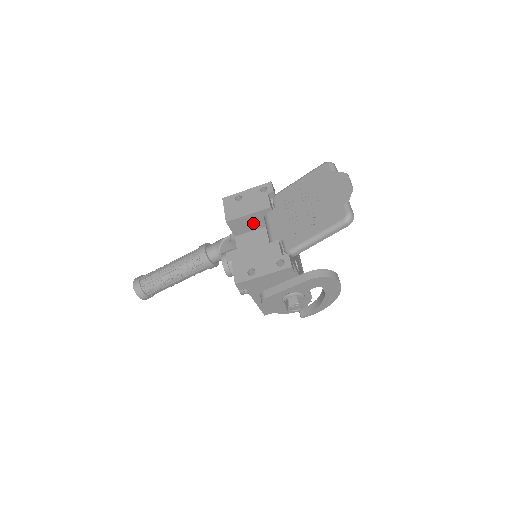
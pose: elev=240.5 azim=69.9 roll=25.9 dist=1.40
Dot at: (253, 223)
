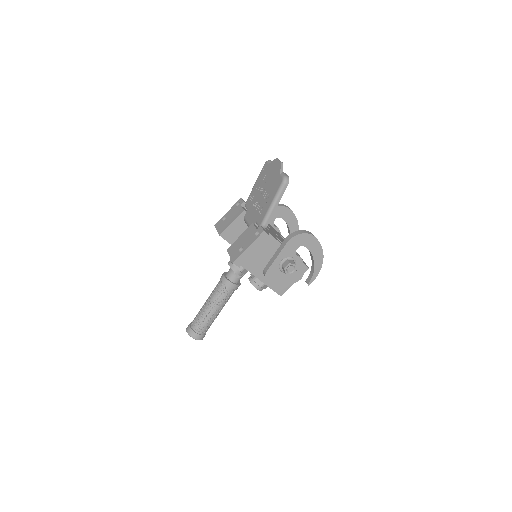
Dot at: (239, 229)
